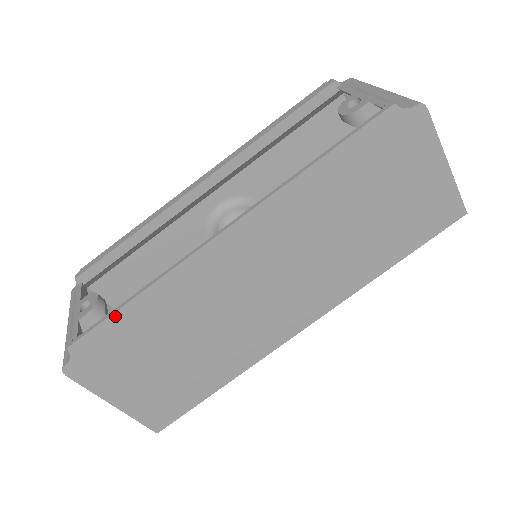
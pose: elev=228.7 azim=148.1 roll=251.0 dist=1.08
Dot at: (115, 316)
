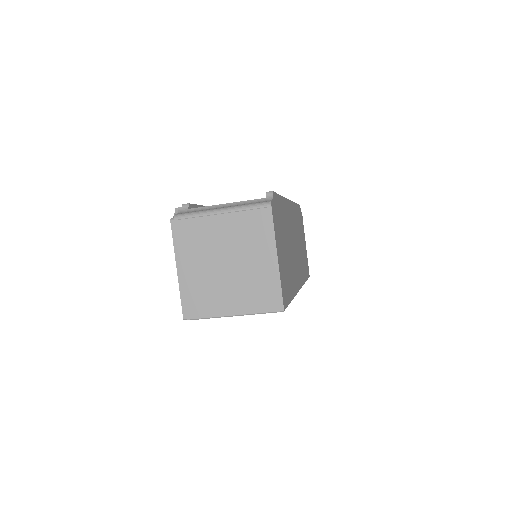
Dot at: (279, 196)
